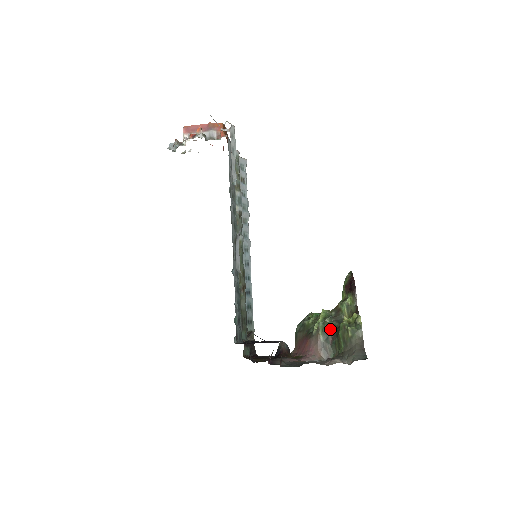
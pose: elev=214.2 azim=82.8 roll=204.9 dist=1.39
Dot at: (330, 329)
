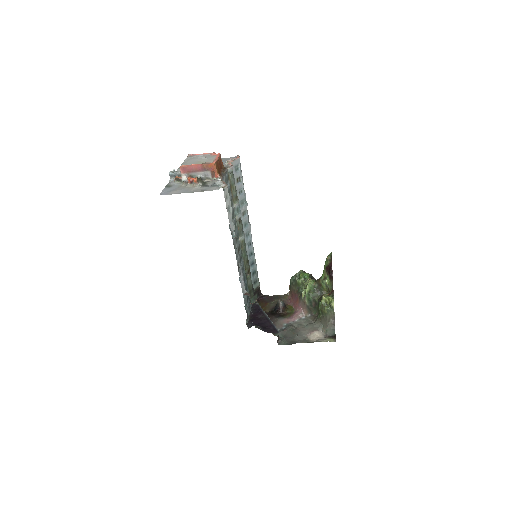
Dot at: (313, 299)
